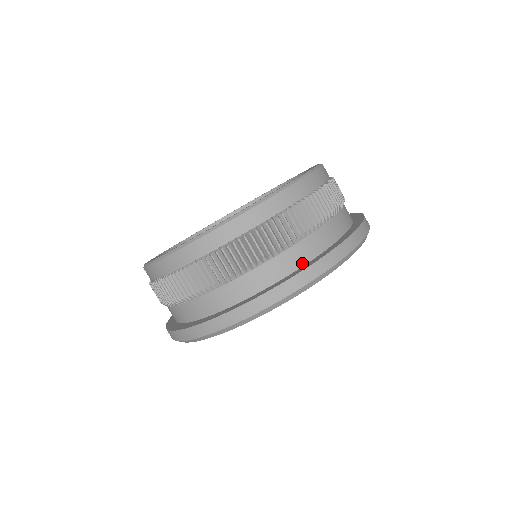
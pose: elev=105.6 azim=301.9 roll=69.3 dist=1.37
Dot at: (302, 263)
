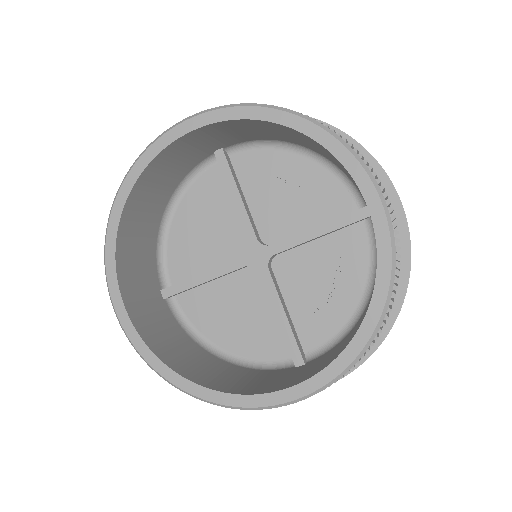
Dot at: occluded
